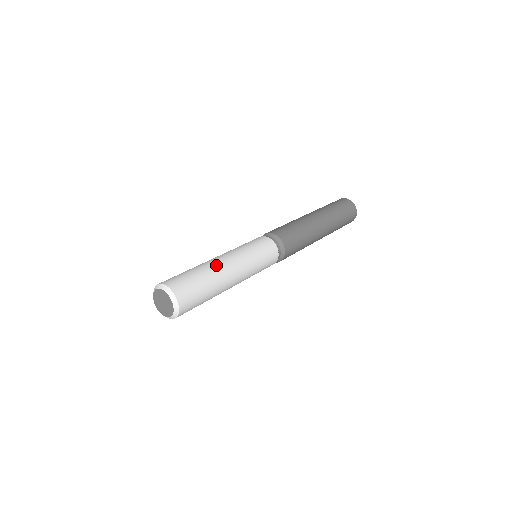
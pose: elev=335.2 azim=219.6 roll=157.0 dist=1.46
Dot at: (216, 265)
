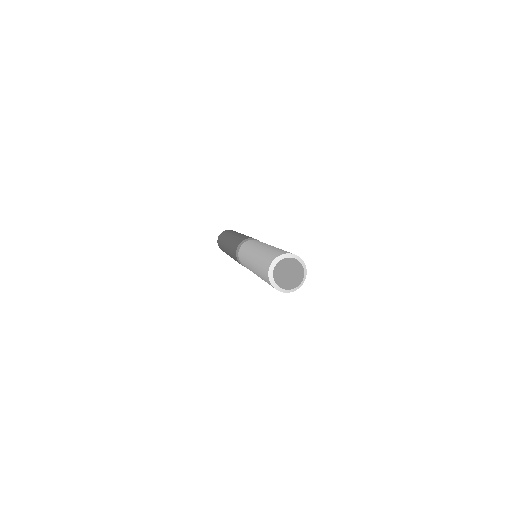
Dot at: occluded
